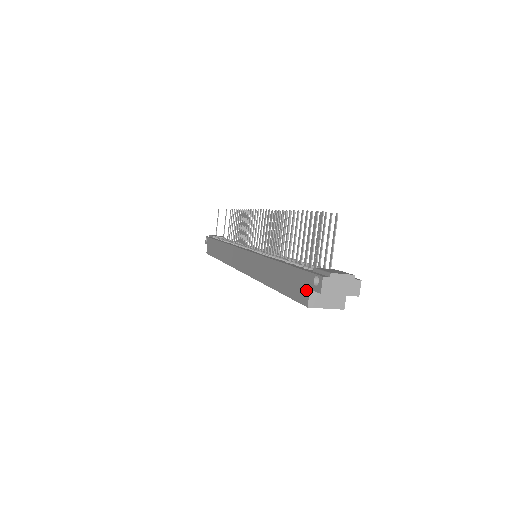
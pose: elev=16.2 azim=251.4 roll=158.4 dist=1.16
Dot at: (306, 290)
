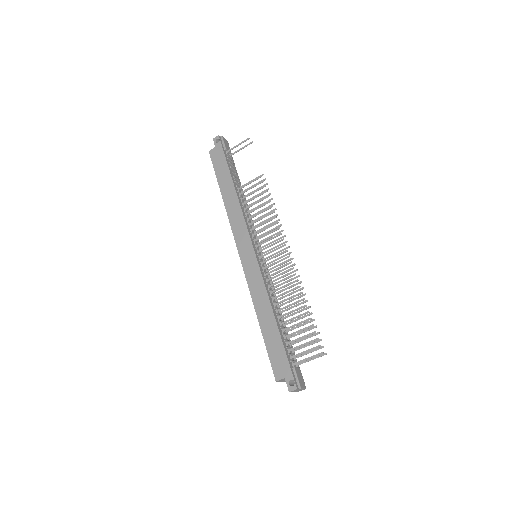
Dot at: (282, 374)
